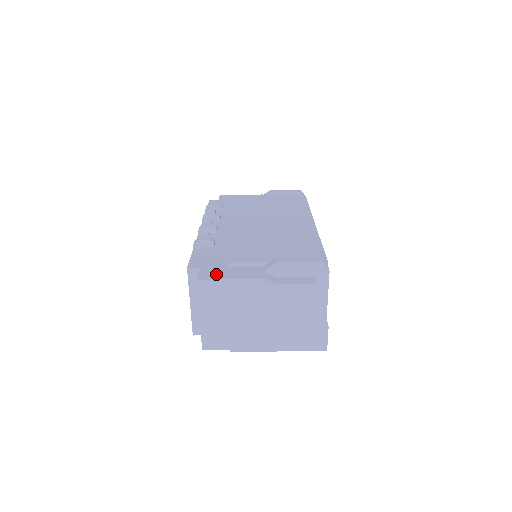
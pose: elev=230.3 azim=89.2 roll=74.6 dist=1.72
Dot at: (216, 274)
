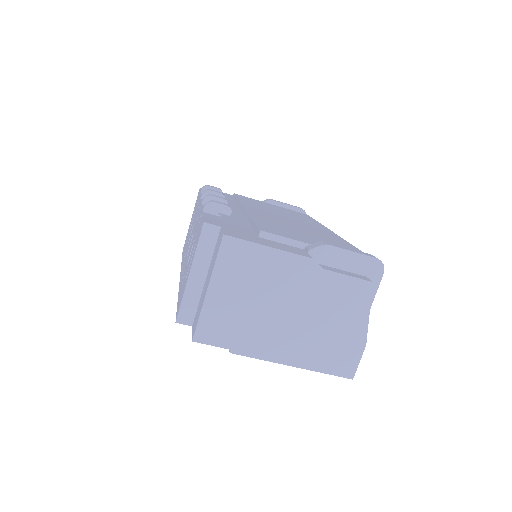
Dot at: (246, 237)
